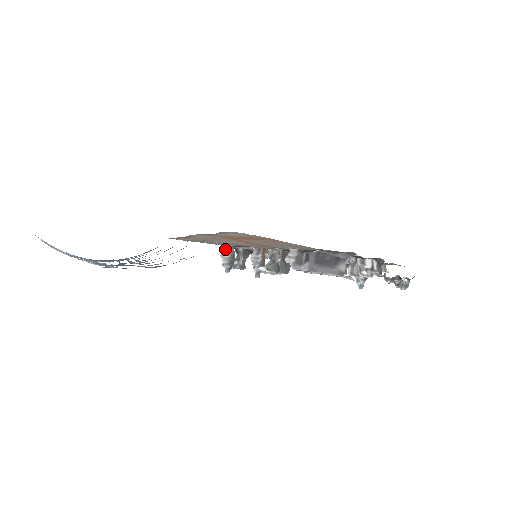
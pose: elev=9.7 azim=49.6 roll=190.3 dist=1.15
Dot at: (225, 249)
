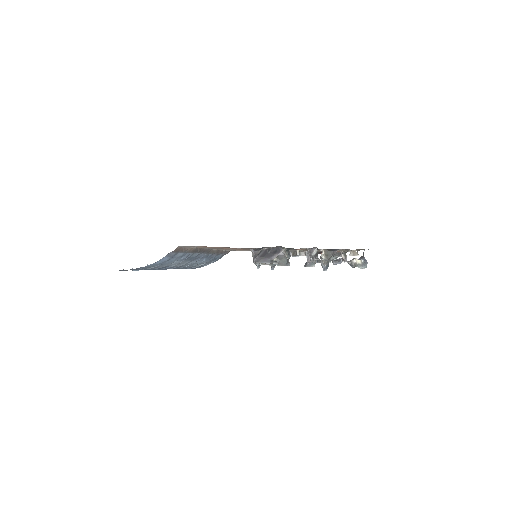
Dot at: occluded
